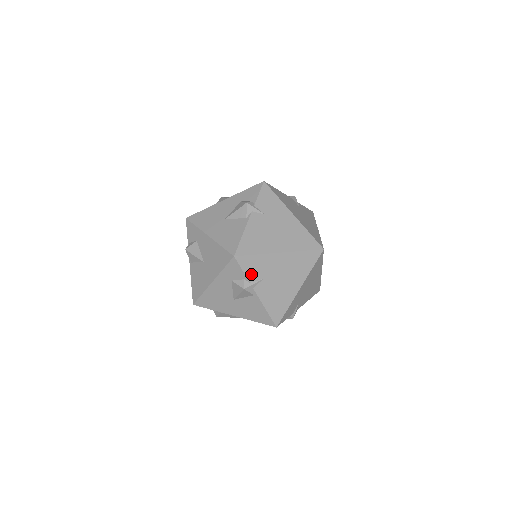
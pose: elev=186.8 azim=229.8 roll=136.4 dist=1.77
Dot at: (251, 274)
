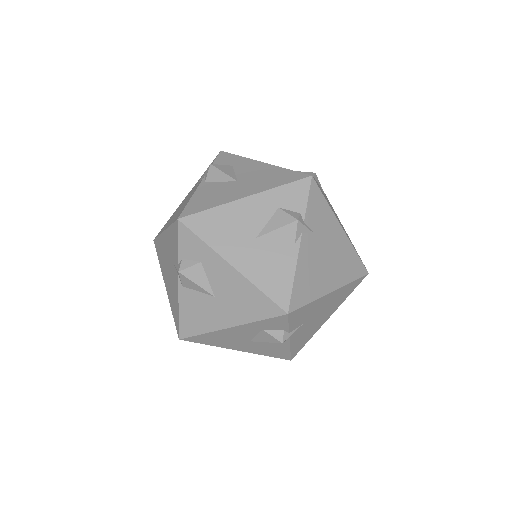
Dot at: (295, 324)
